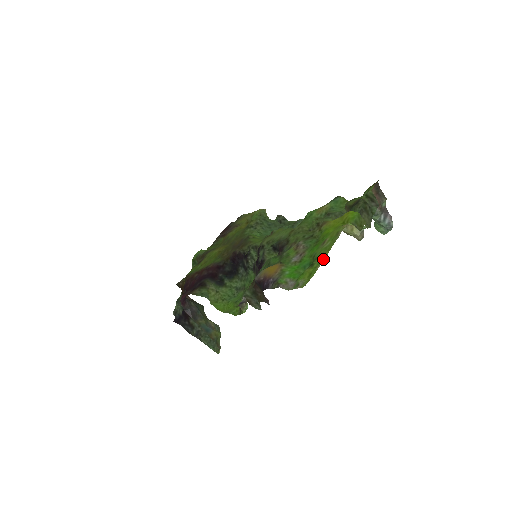
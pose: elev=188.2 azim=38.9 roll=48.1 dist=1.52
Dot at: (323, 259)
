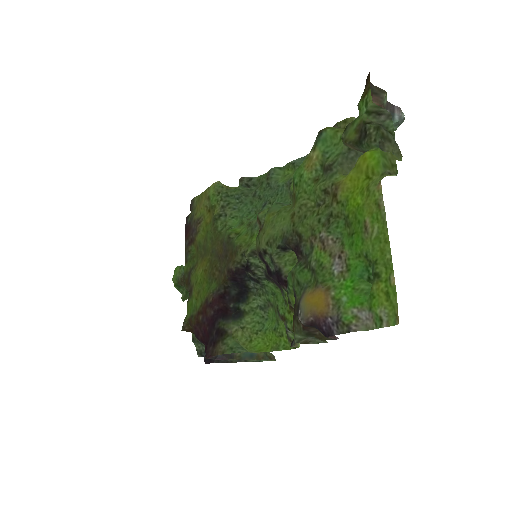
Dot at: (390, 262)
